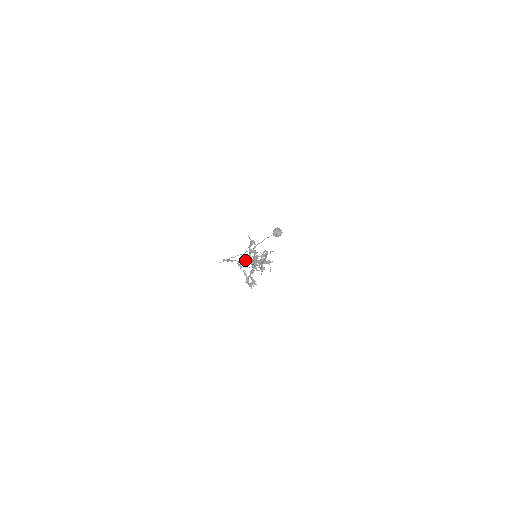
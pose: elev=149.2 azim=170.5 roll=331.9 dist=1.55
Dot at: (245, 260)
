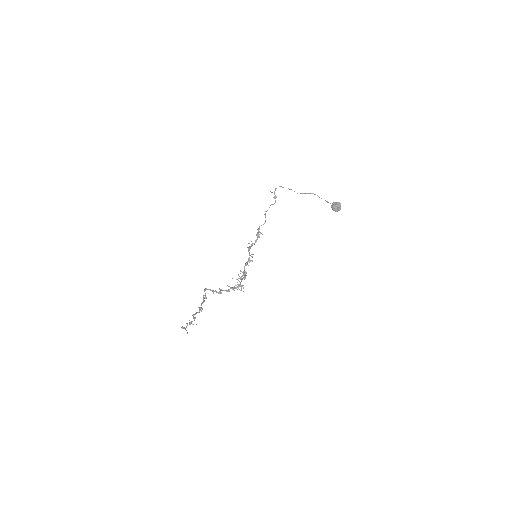
Dot at: (210, 290)
